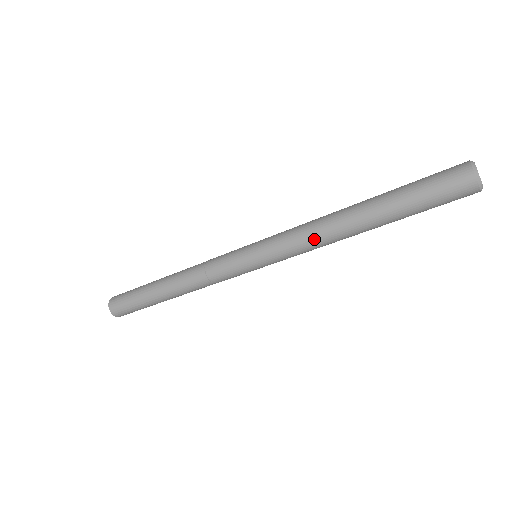
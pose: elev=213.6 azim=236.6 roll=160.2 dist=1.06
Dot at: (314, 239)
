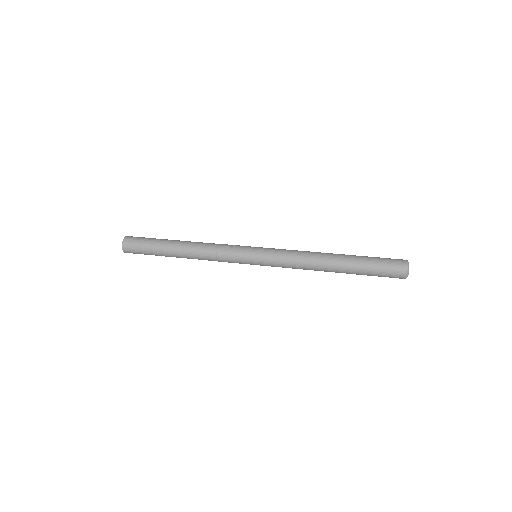
Dot at: (302, 267)
